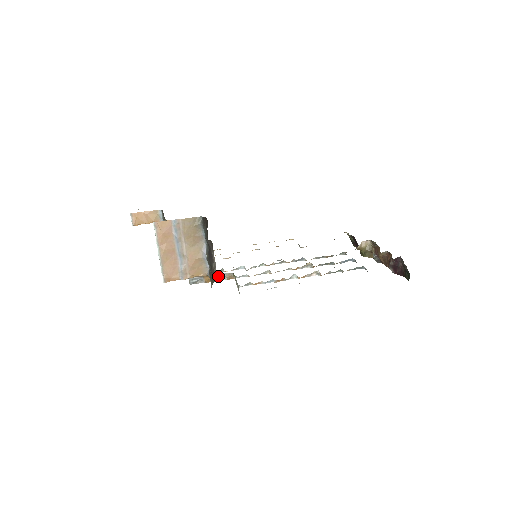
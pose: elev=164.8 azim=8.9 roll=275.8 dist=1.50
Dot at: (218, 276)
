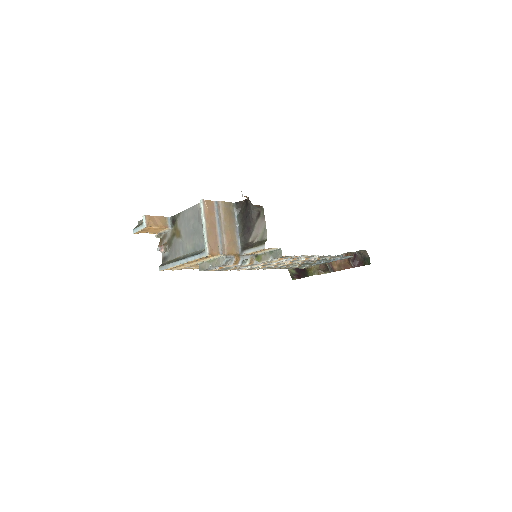
Dot at: (244, 258)
